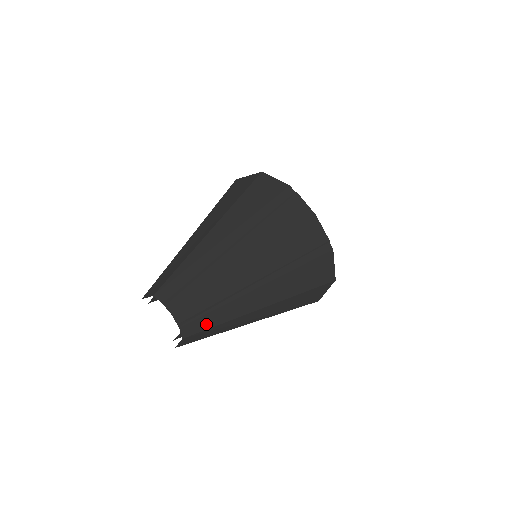
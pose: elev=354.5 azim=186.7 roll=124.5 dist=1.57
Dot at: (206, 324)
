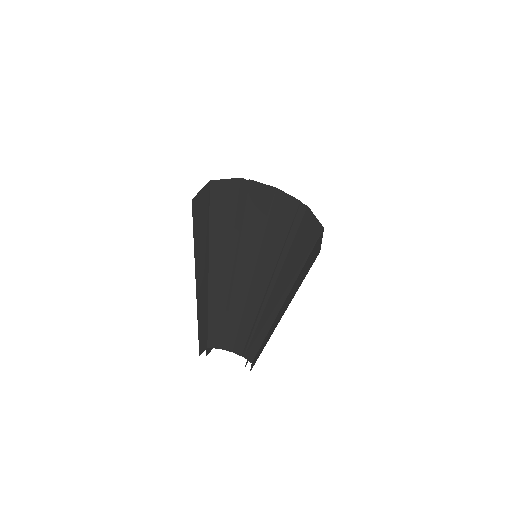
Dot at: (260, 339)
